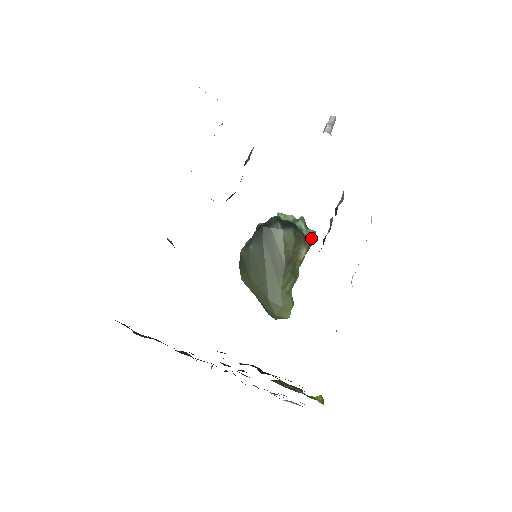
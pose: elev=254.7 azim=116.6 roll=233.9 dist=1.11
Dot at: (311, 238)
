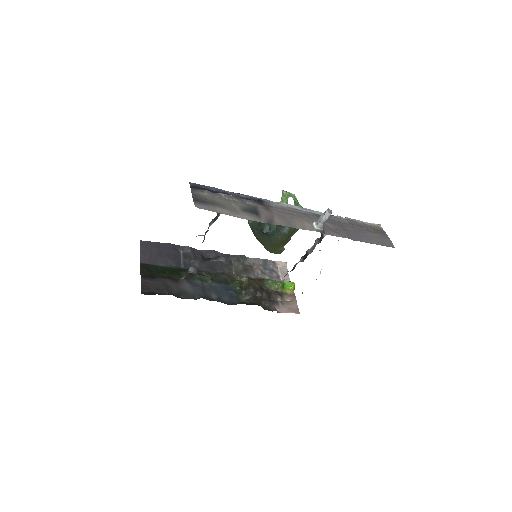
Dot at: occluded
